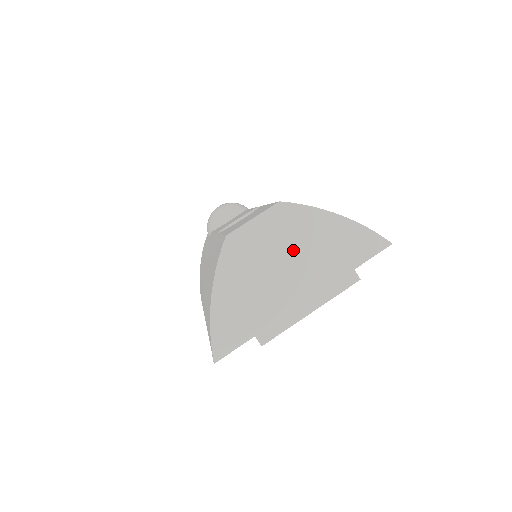
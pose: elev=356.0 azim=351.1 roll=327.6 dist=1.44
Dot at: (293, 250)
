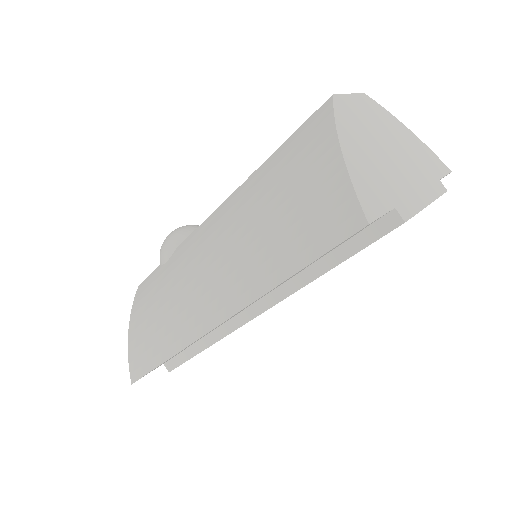
Dot at: (390, 138)
